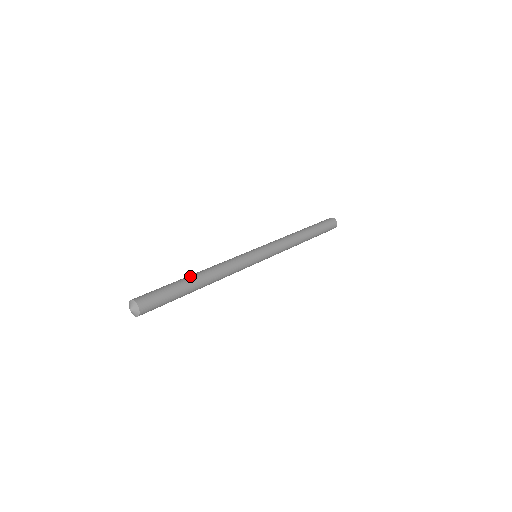
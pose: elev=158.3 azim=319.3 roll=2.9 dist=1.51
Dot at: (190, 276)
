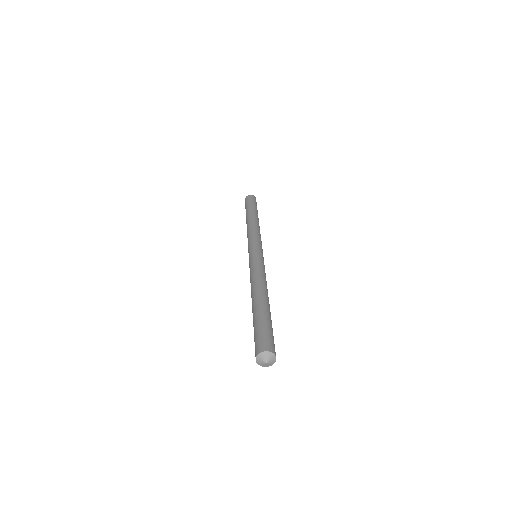
Dot at: (261, 301)
